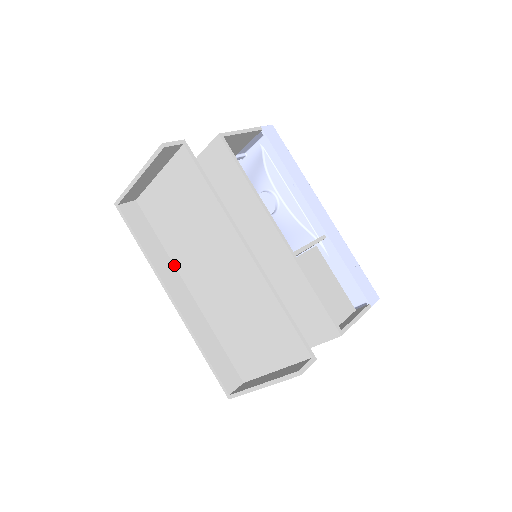
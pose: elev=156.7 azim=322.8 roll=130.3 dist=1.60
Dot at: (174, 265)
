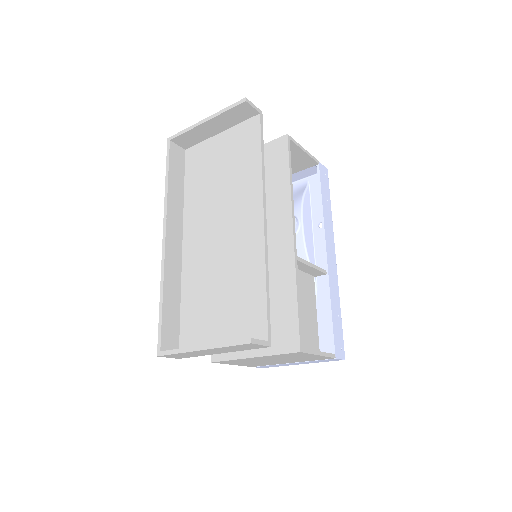
Dot at: (183, 216)
